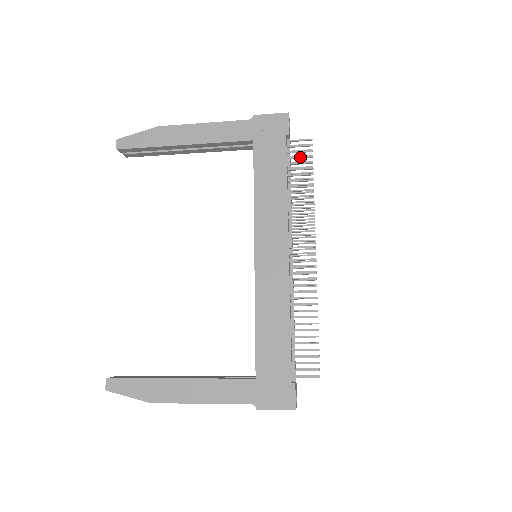
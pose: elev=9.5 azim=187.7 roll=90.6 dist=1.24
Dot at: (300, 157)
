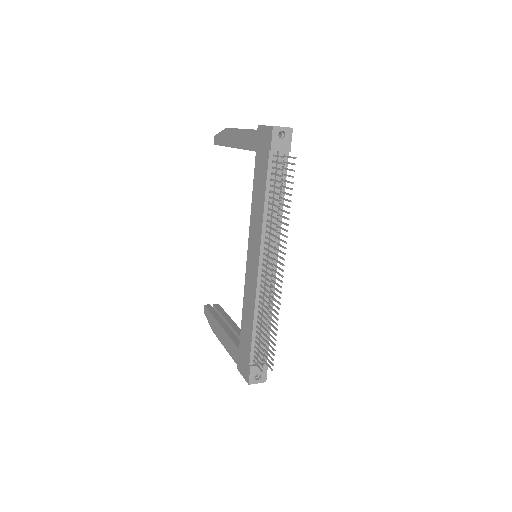
Dot at: (276, 175)
